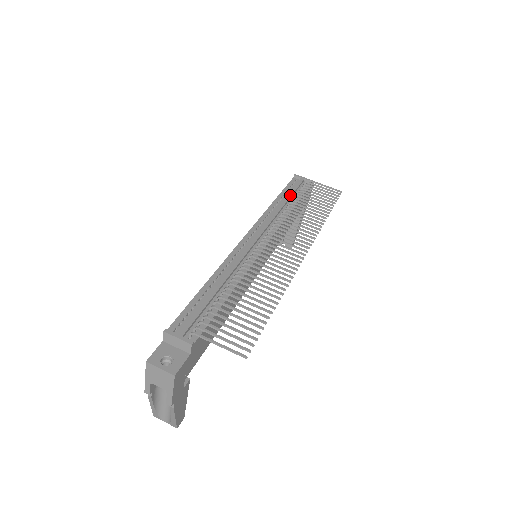
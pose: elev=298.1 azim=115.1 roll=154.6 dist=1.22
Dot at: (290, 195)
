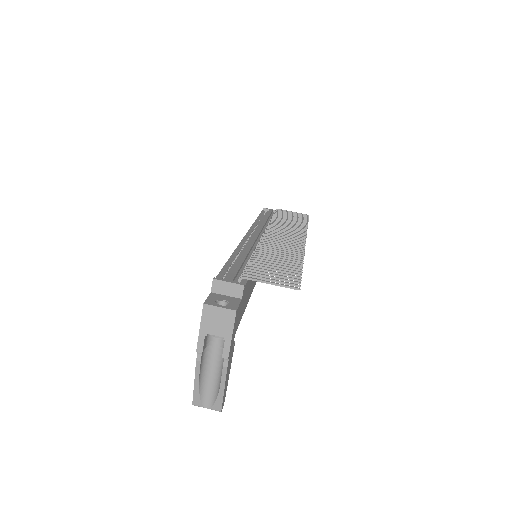
Dot at: (268, 216)
